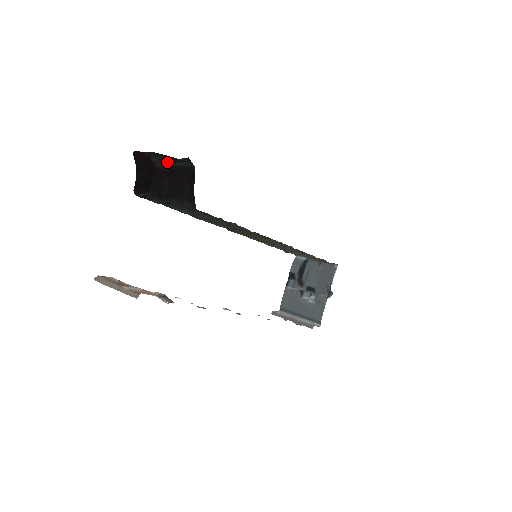
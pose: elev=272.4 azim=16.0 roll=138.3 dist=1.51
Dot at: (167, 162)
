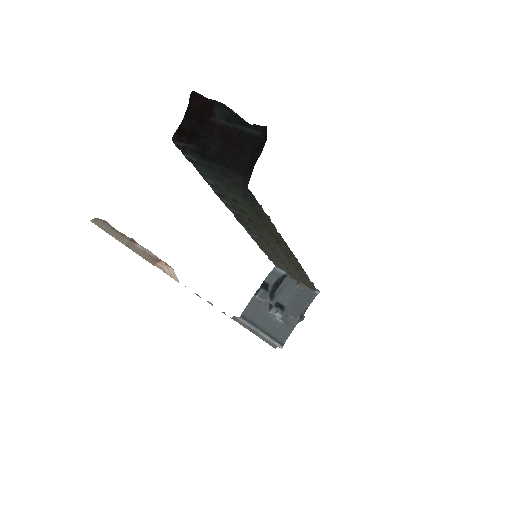
Dot at: (232, 120)
